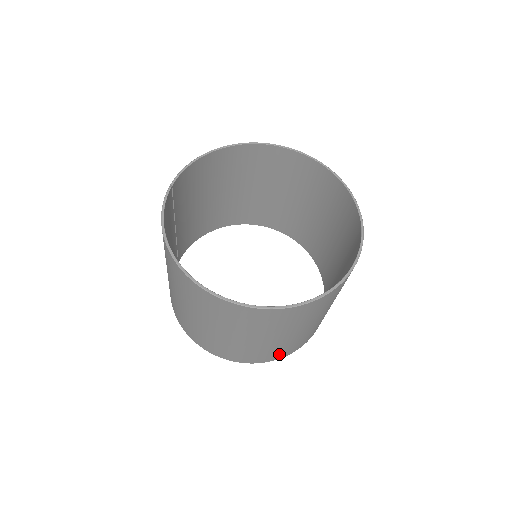
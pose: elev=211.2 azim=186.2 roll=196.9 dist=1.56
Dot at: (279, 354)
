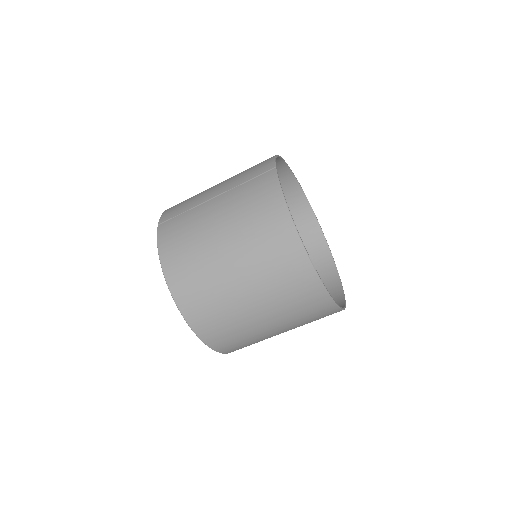
Dot at: (241, 348)
